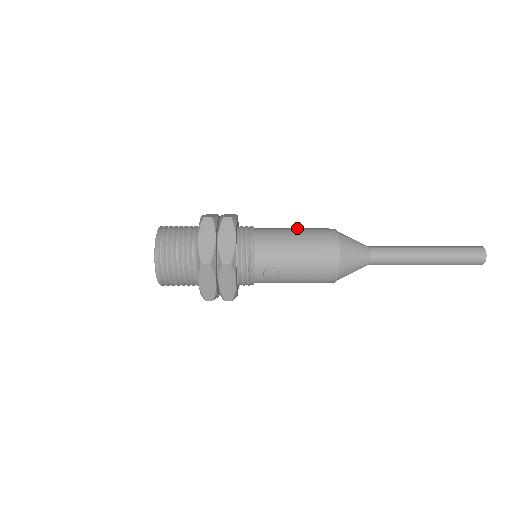
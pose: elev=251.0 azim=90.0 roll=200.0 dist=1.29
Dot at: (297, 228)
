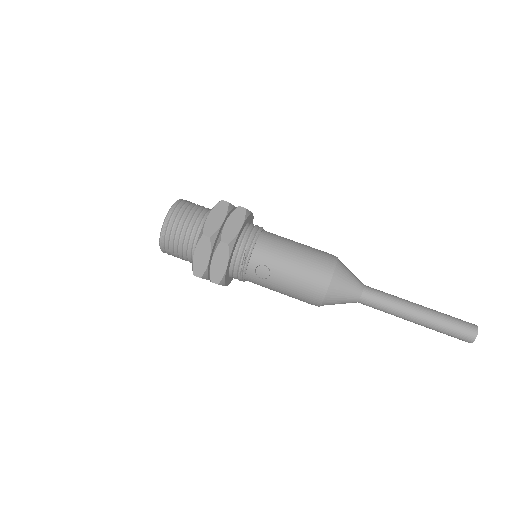
Dot at: (302, 244)
